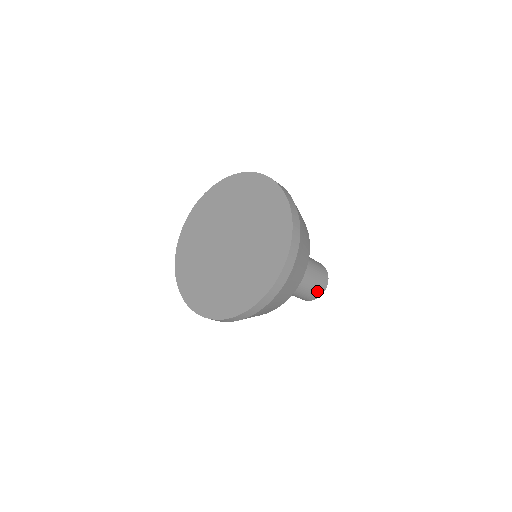
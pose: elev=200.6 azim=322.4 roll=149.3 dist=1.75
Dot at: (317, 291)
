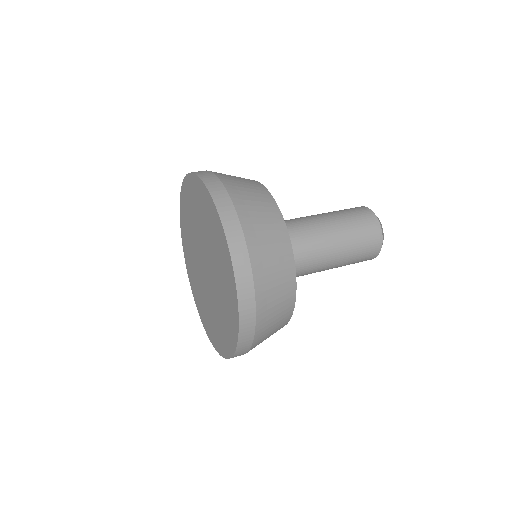
Dot at: occluded
